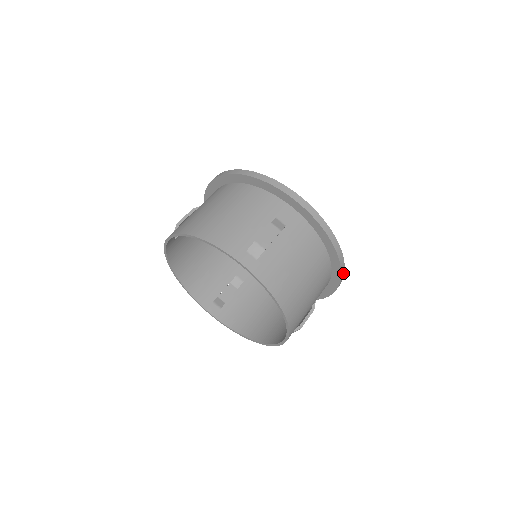
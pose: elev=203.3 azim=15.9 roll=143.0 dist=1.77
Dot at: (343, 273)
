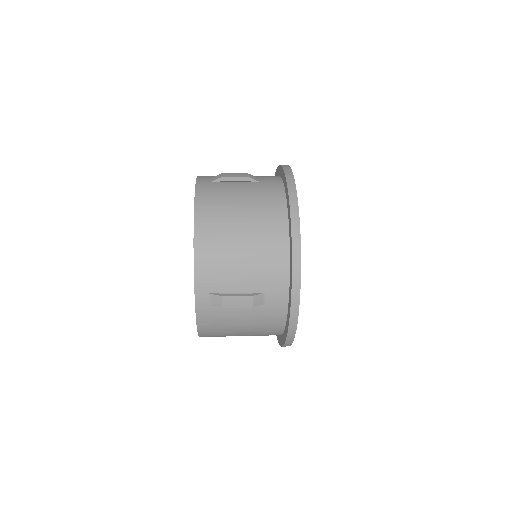
Dot at: (298, 257)
